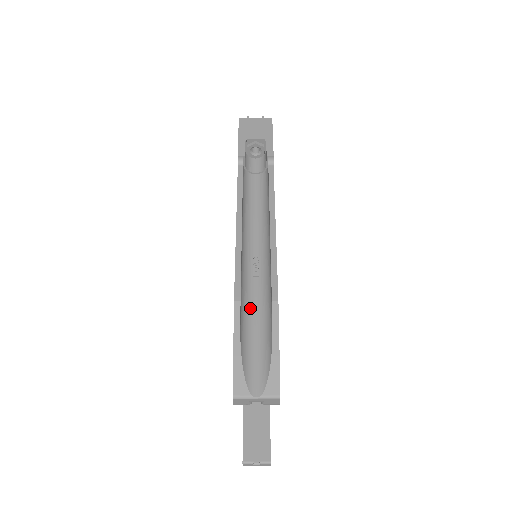
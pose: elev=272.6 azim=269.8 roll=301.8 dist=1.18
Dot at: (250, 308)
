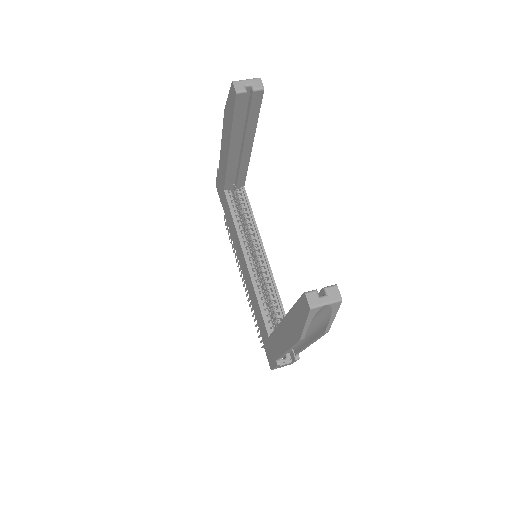
Dot at: occluded
